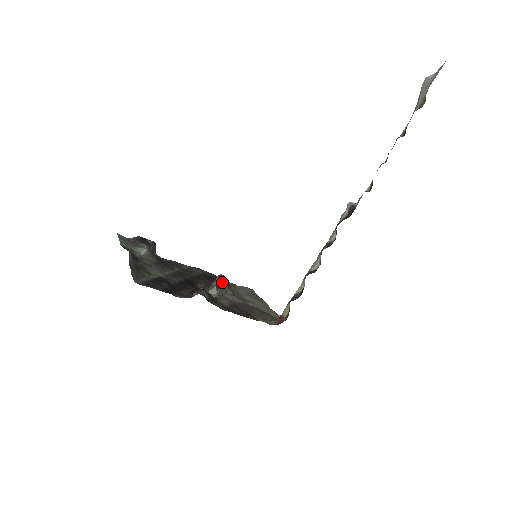
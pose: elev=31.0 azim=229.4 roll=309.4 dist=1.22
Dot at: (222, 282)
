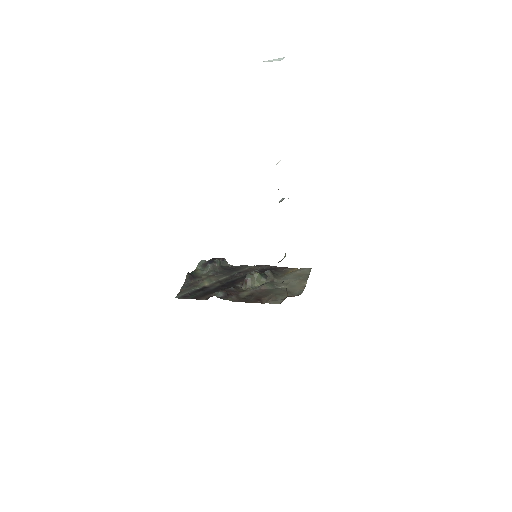
Dot at: (250, 278)
